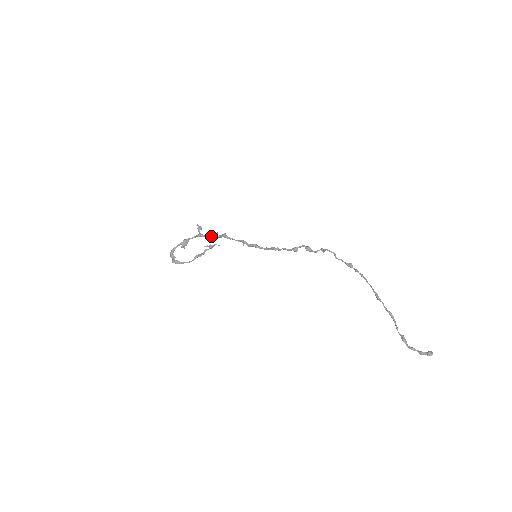
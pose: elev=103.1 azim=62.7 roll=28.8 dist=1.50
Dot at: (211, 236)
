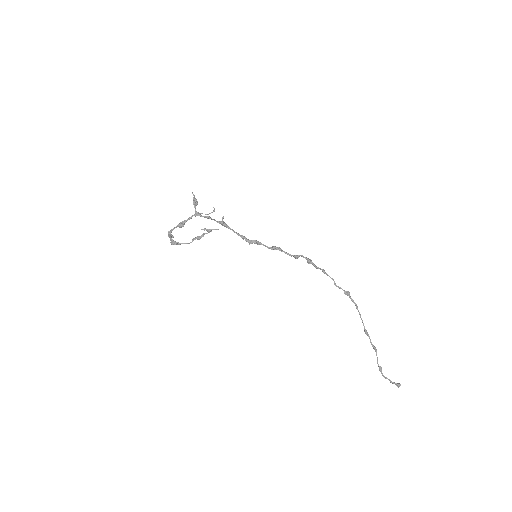
Dot at: (208, 218)
